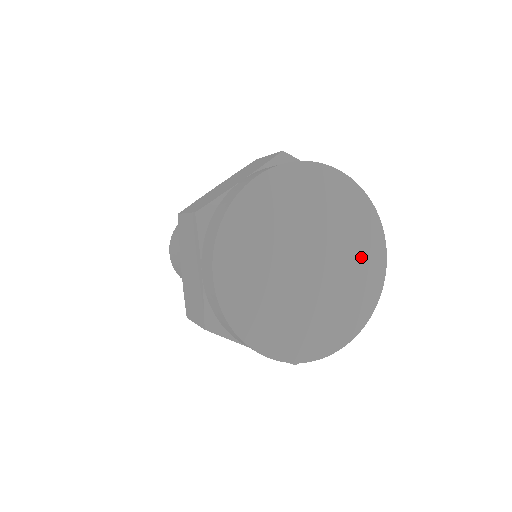
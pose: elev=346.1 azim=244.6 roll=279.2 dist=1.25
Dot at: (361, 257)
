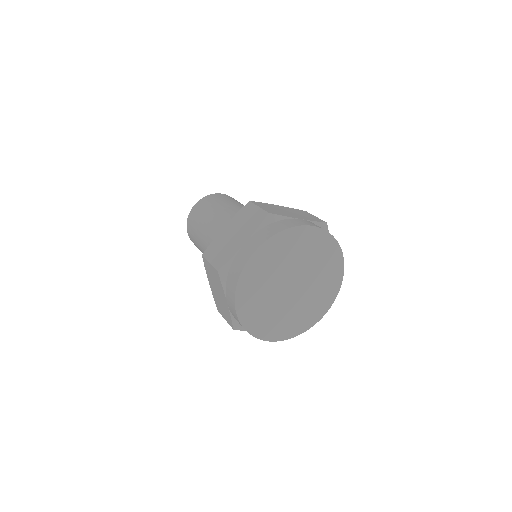
Dot at: (327, 270)
